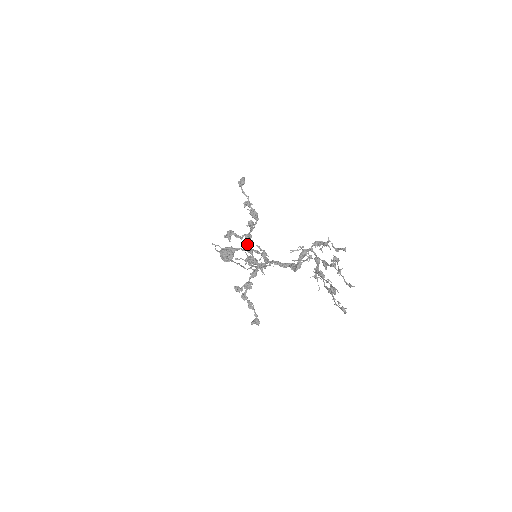
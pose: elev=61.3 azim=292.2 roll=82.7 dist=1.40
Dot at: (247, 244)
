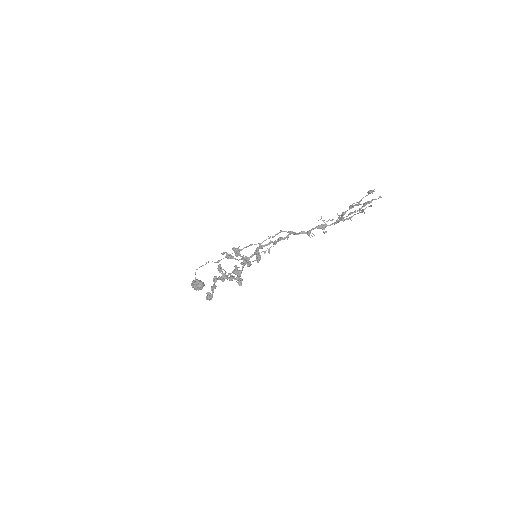
Dot at: (246, 259)
